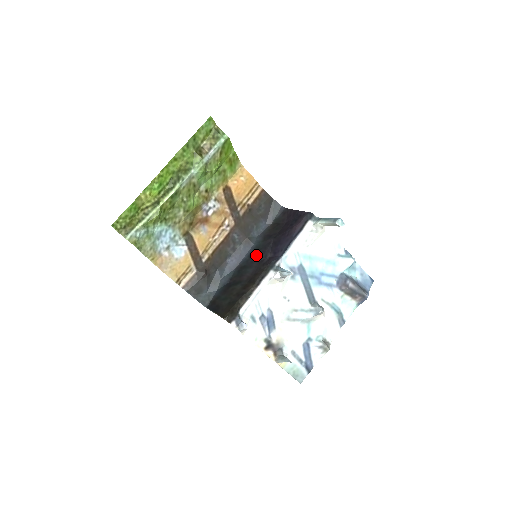
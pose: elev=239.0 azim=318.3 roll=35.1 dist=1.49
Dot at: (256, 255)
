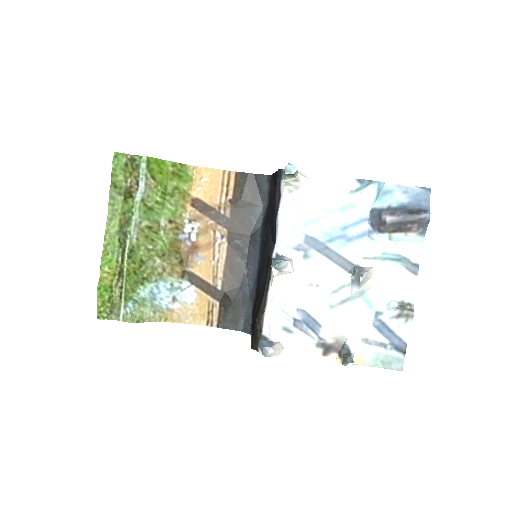
Dot at: (264, 251)
